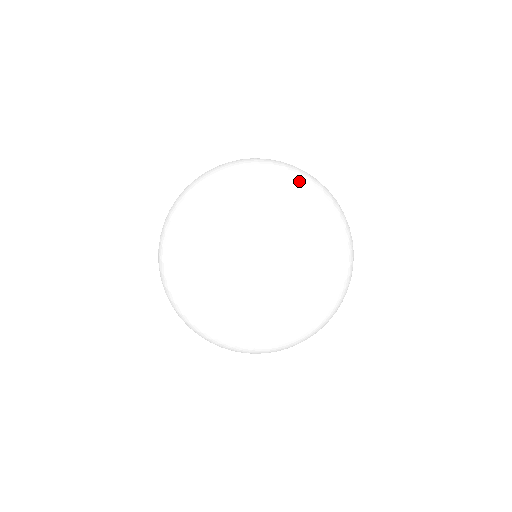
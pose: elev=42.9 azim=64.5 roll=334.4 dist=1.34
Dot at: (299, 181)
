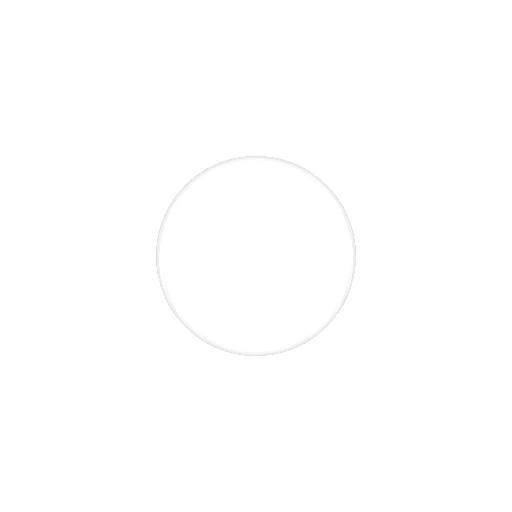
Dot at: (196, 314)
